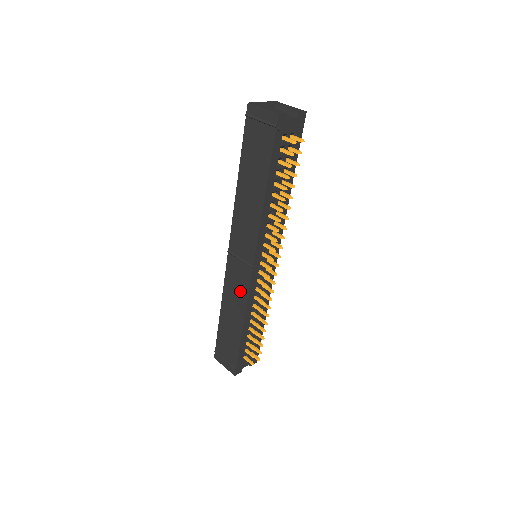
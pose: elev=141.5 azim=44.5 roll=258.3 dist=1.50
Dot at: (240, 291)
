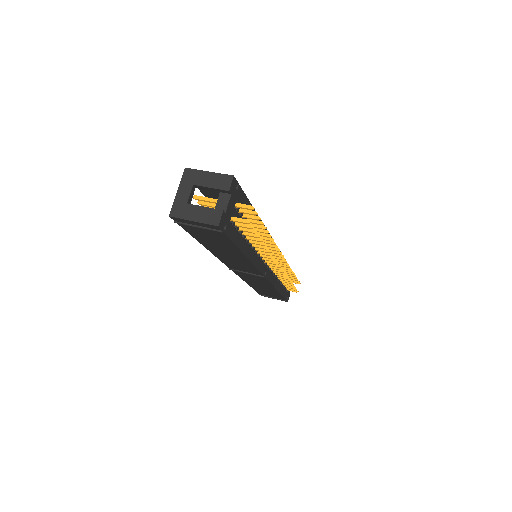
Dot at: (261, 282)
